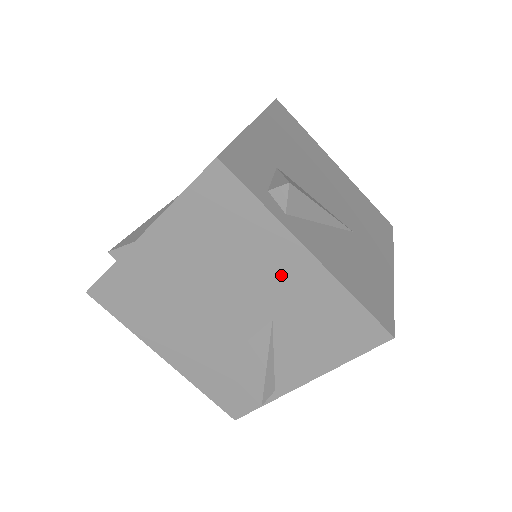
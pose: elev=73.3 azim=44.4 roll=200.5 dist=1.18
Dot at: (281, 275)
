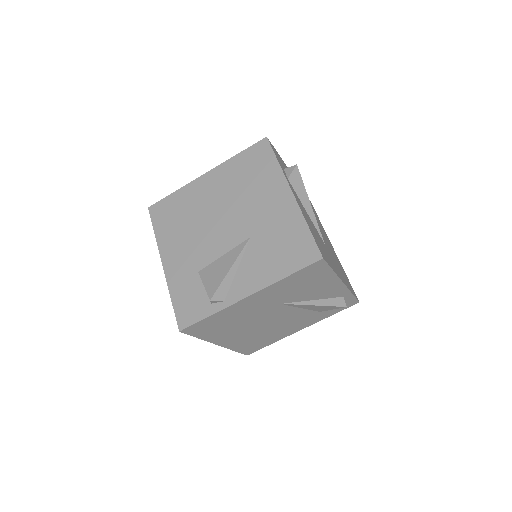
Dot at: (270, 205)
